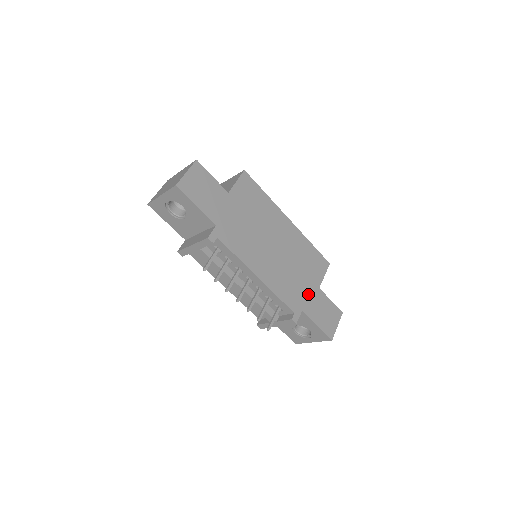
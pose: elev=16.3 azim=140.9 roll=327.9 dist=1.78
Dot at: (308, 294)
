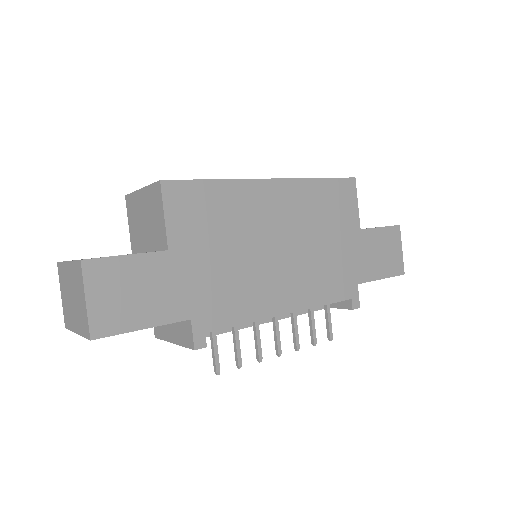
Dot at: (353, 255)
